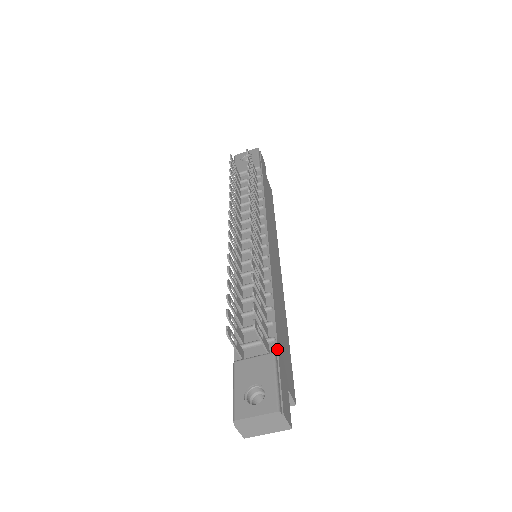
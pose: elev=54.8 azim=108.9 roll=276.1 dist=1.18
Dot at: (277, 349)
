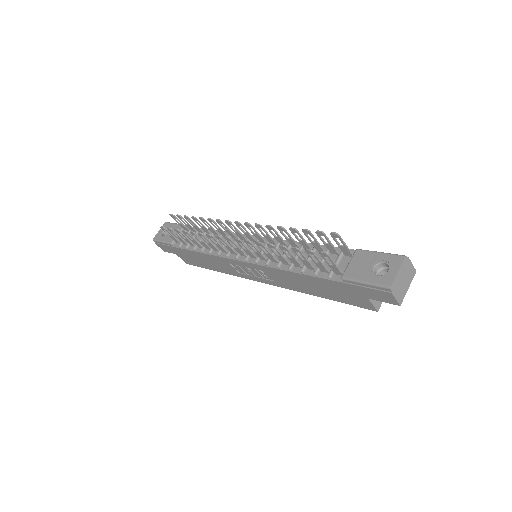
Dot at: (354, 250)
